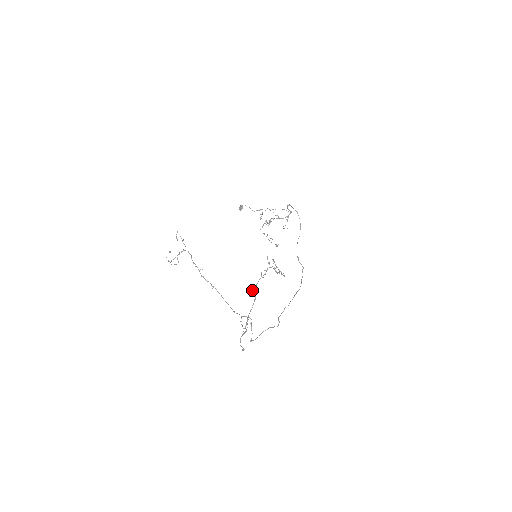
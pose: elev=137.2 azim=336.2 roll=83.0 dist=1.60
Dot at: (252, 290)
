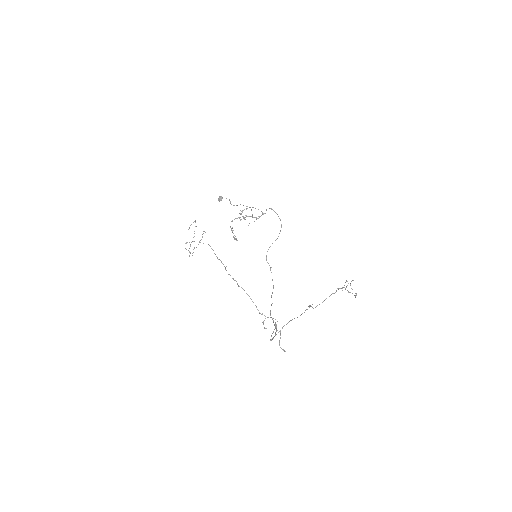
Dot at: occluded
